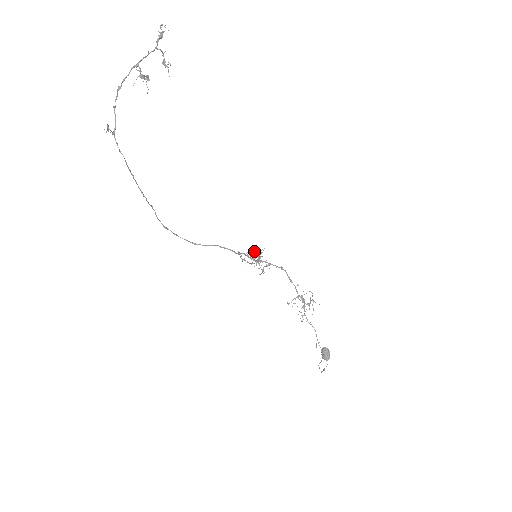
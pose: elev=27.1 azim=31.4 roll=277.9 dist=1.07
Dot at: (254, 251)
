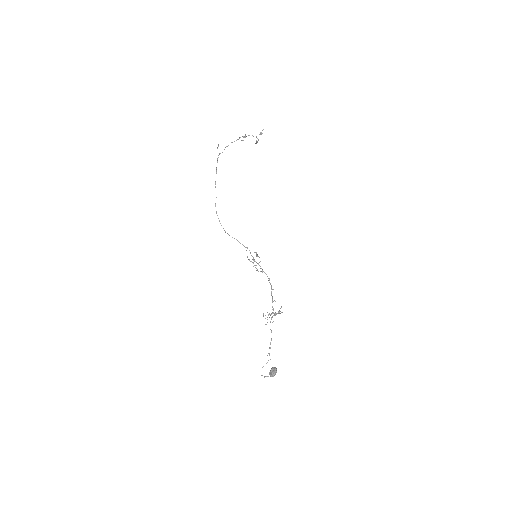
Dot at: (256, 252)
